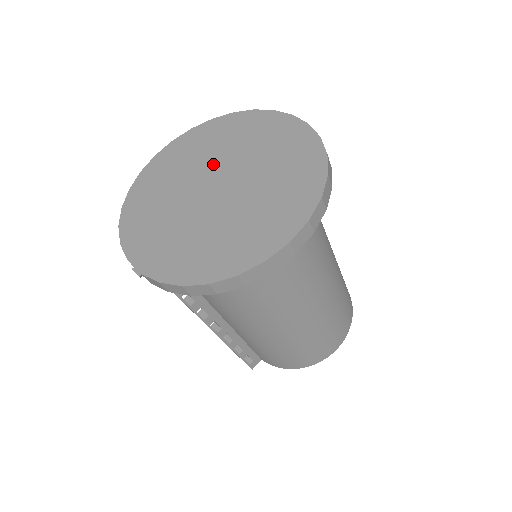
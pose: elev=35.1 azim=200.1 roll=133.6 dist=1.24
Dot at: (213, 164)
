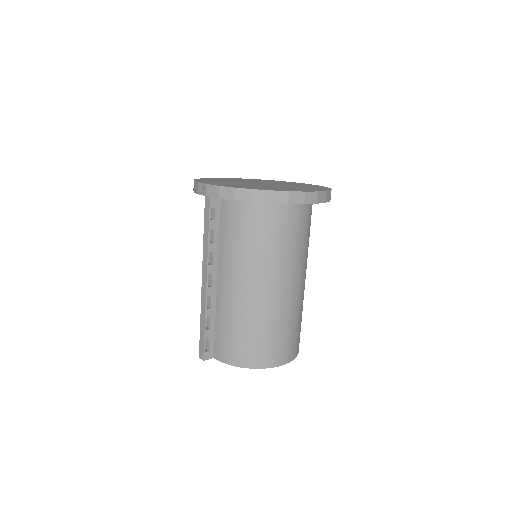
Dot at: (262, 182)
